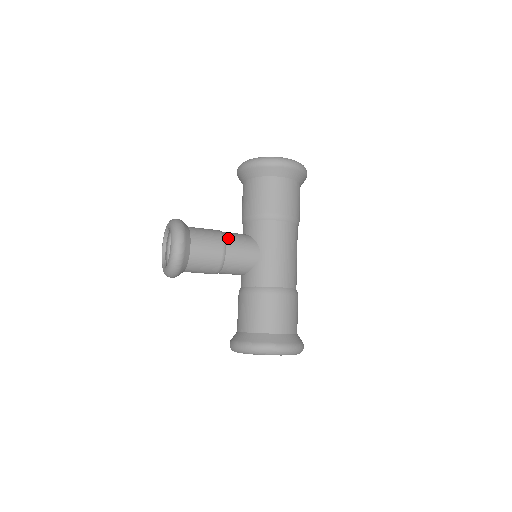
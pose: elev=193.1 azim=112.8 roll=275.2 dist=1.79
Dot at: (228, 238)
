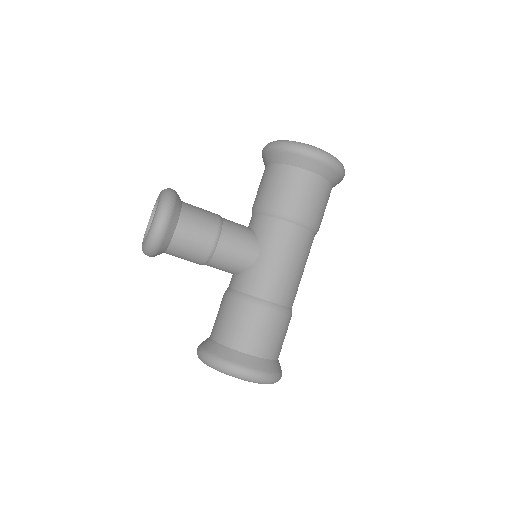
Dot at: (226, 228)
